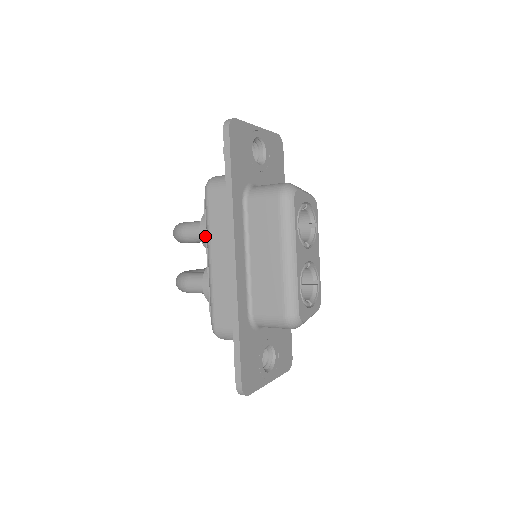
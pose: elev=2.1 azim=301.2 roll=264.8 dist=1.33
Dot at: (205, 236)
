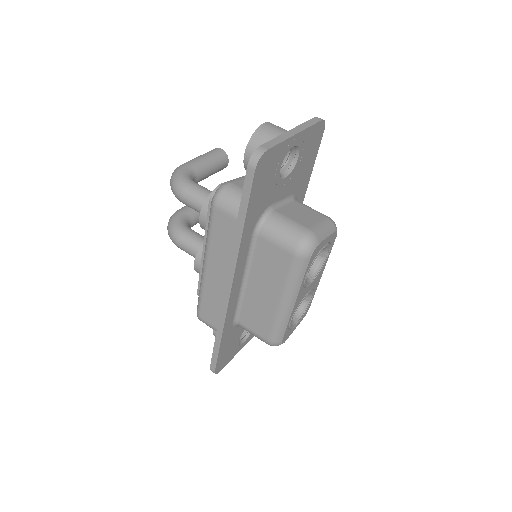
Dot at: (205, 225)
